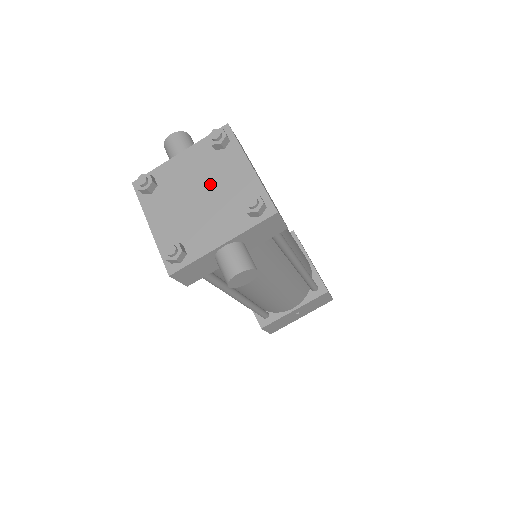
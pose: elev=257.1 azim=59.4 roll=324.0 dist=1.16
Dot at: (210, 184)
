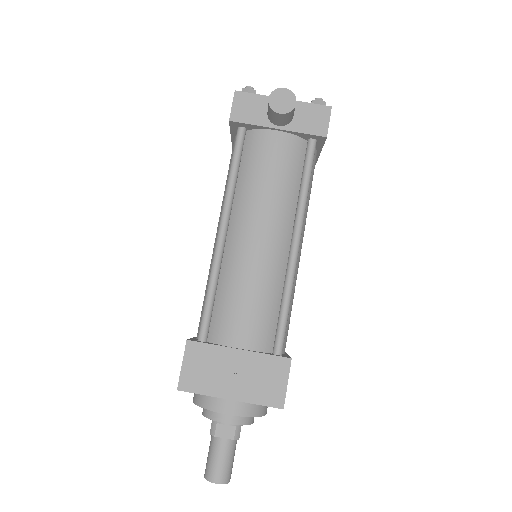
Dot at: occluded
